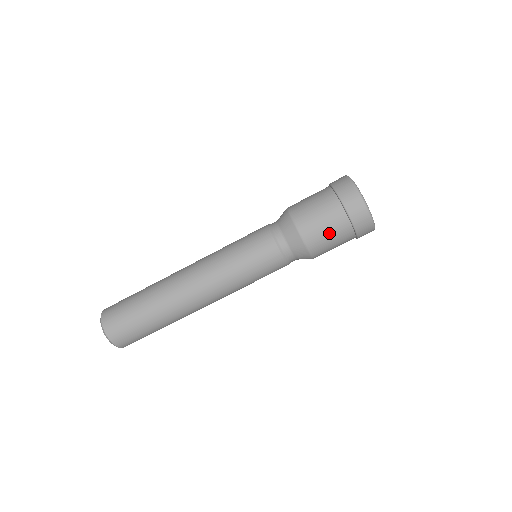
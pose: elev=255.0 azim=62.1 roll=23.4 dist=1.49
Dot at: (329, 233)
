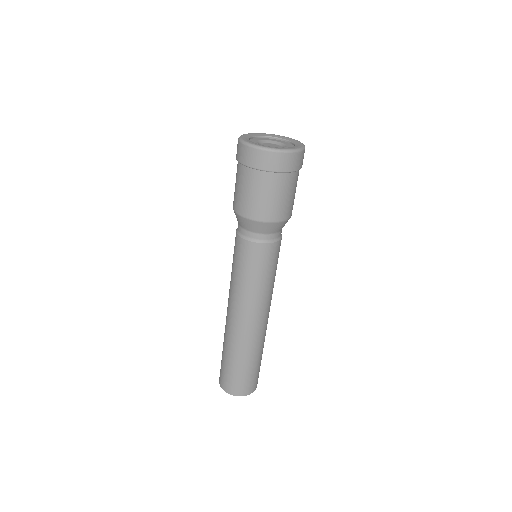
Dot at: (262, 195)
